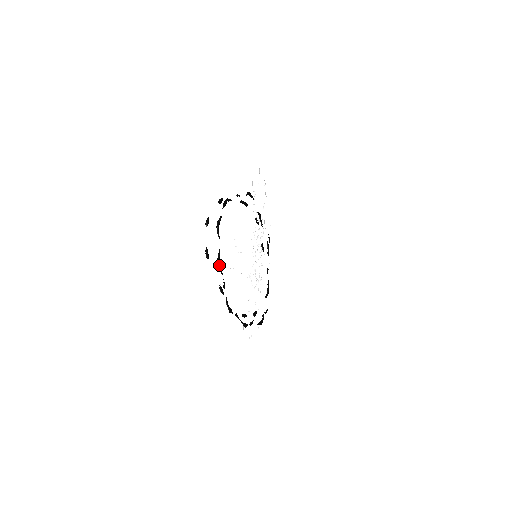
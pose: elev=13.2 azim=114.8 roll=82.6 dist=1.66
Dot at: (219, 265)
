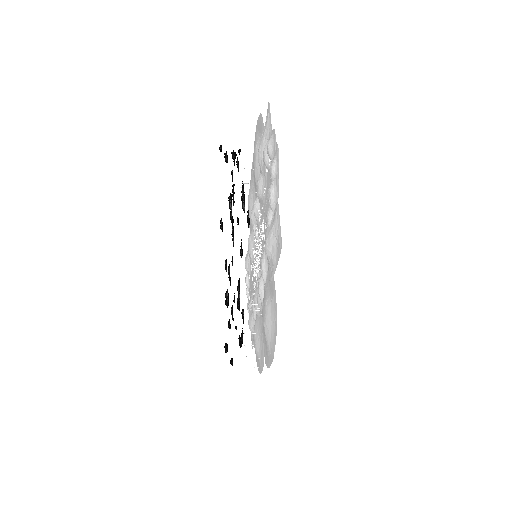
Dot at: occluded
